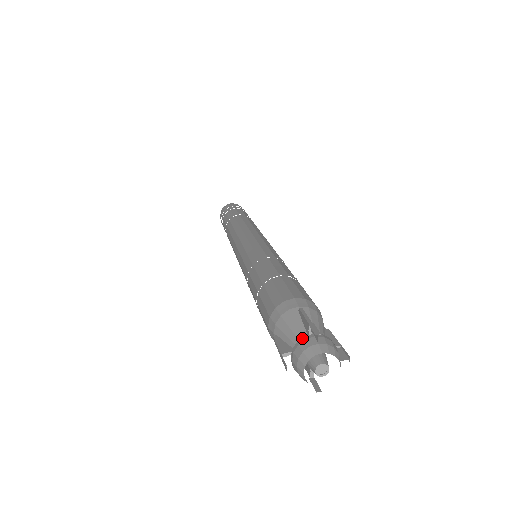
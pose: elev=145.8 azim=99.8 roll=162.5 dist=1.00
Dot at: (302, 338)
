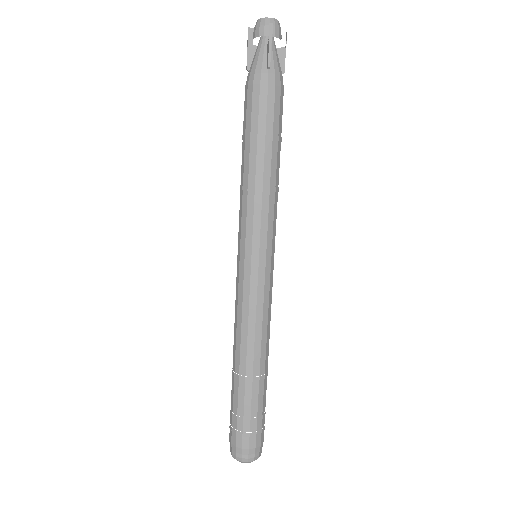
Dot at: occluded
